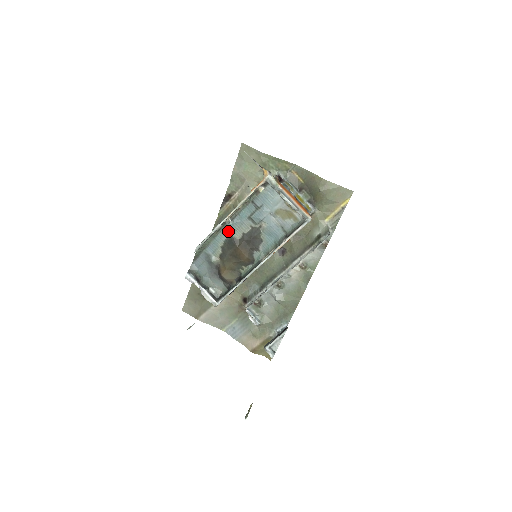
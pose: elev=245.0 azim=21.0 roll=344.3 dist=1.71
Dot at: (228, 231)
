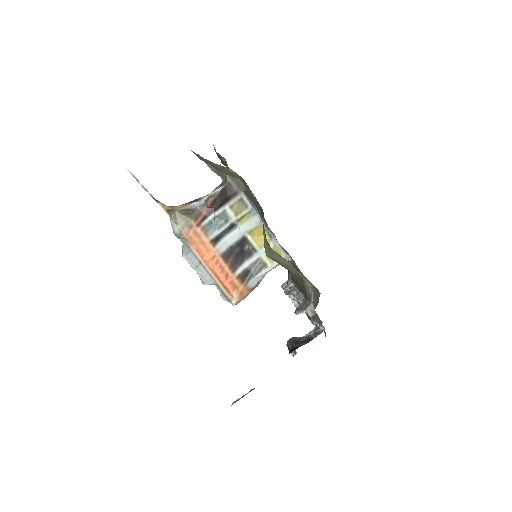
Dot at: occluded
